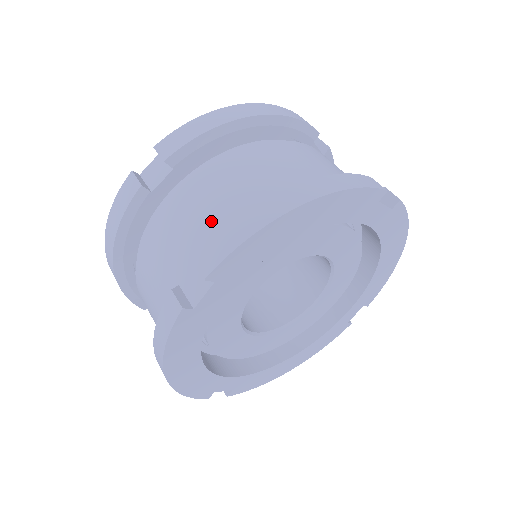
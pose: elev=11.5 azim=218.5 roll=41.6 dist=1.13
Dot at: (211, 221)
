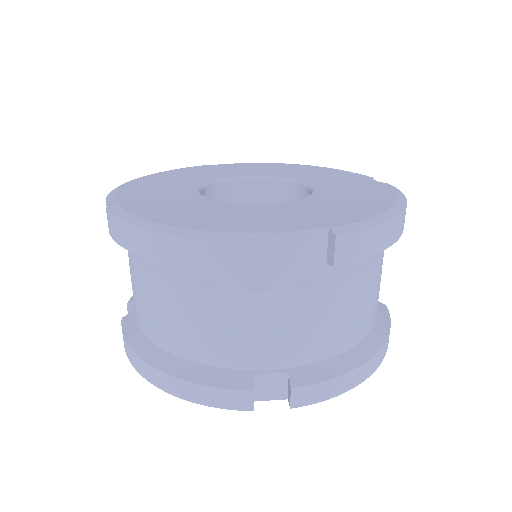
Dot at: (135, 305)
